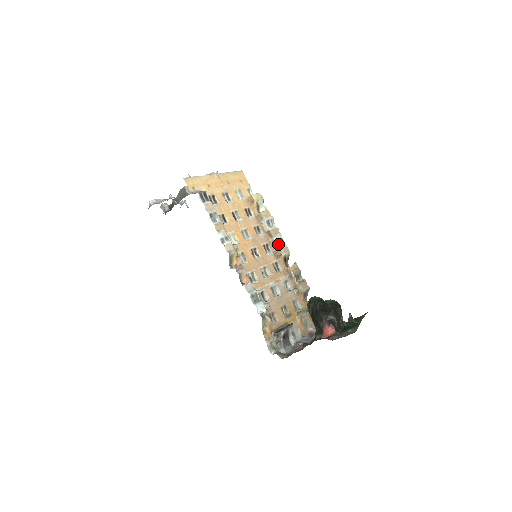
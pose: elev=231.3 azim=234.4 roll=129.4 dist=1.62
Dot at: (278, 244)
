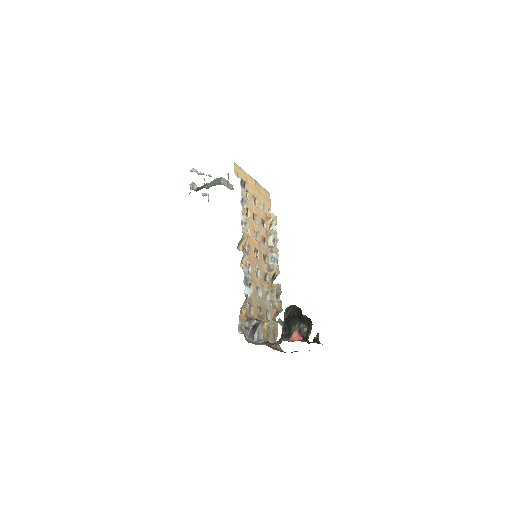
Dot at: (274, 261)
